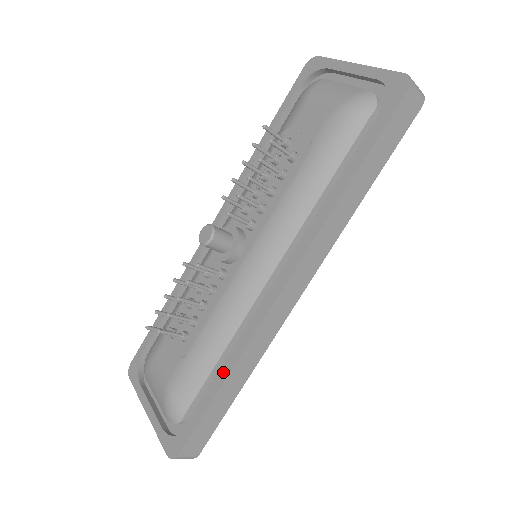
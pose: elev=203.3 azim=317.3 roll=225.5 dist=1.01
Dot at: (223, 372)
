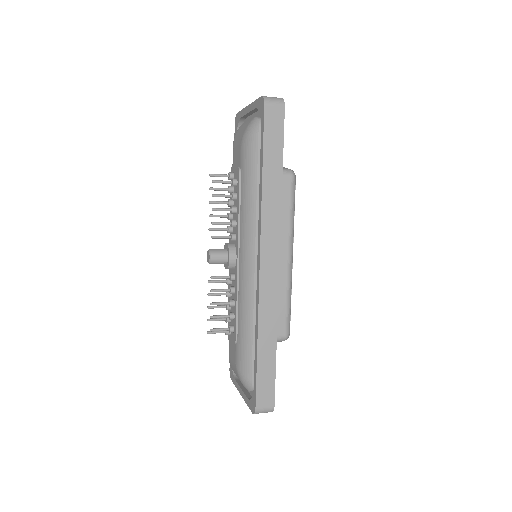
Dot at: (255, 339)
